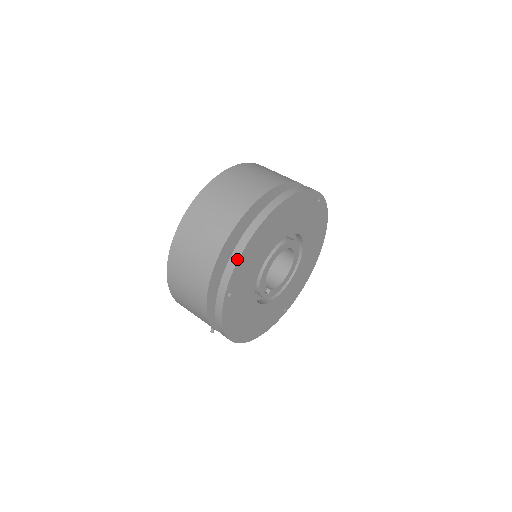
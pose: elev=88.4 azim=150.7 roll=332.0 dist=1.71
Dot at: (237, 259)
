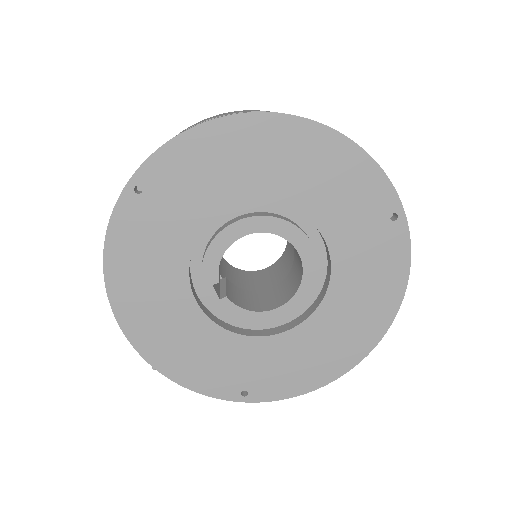
Dot at: (180, 133)
